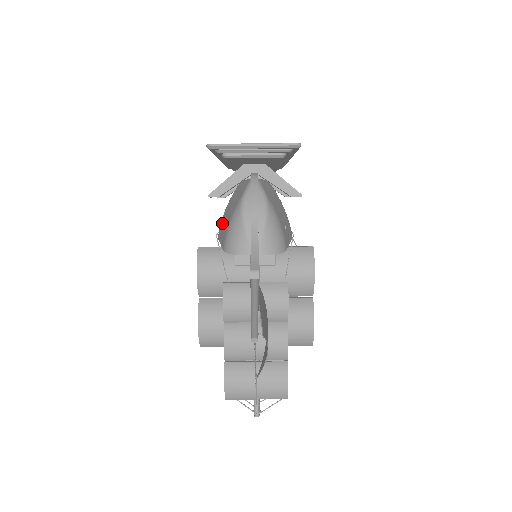
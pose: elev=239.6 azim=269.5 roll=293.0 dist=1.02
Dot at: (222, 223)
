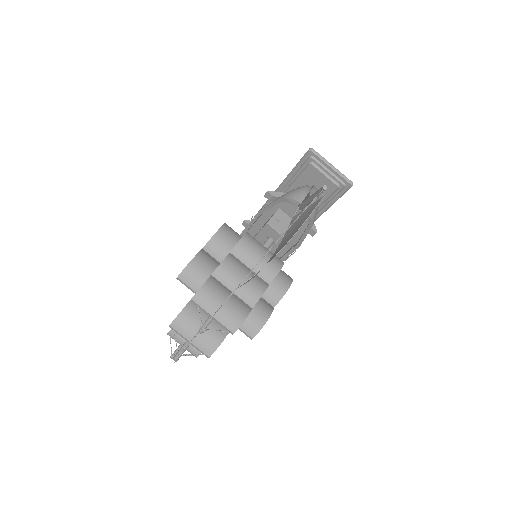
Dot at: occluded
